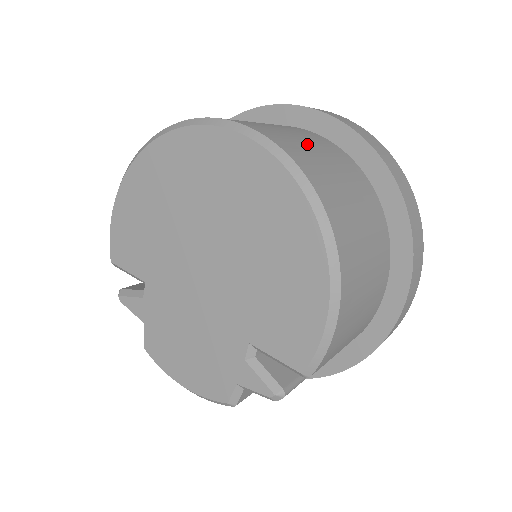
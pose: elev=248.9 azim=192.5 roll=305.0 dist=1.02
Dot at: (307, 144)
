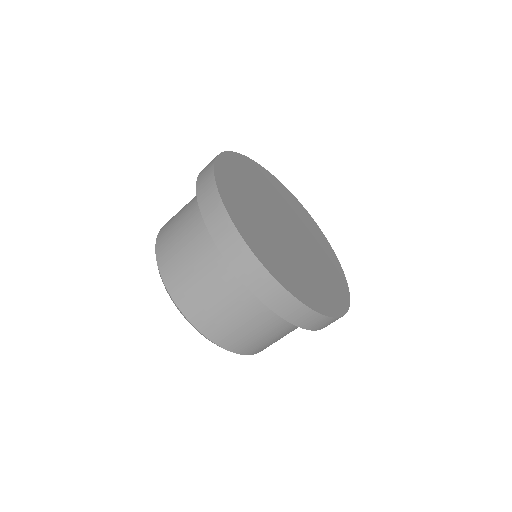
Dot at: (196, 276)
